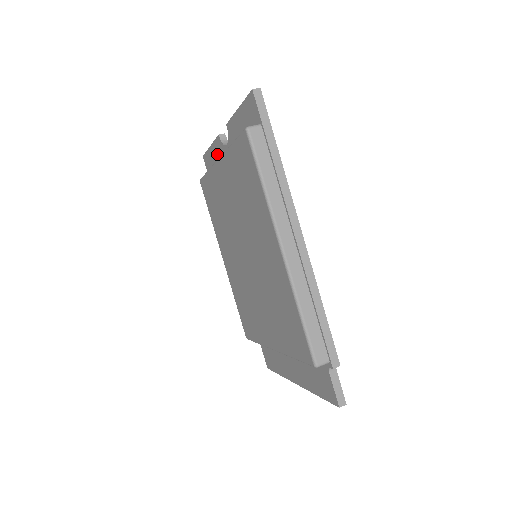
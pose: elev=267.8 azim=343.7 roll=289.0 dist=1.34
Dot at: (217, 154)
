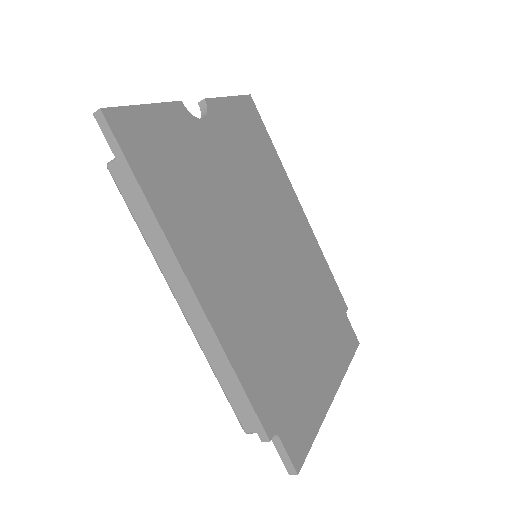
Dot at: occluded
